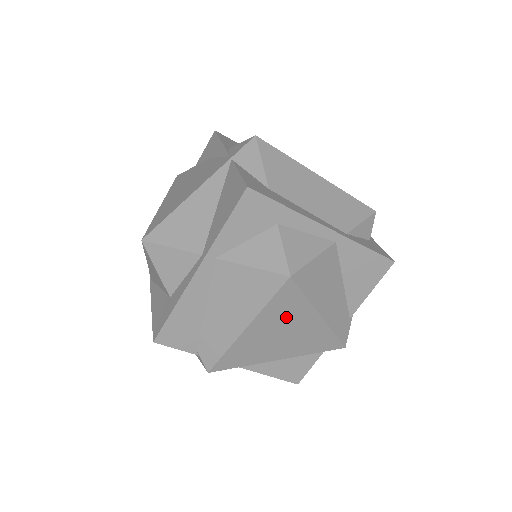
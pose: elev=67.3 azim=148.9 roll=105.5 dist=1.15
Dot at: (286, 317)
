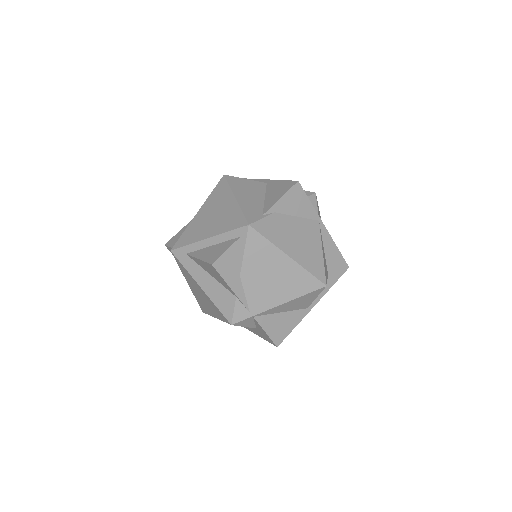
Dot at: (218, 201)
